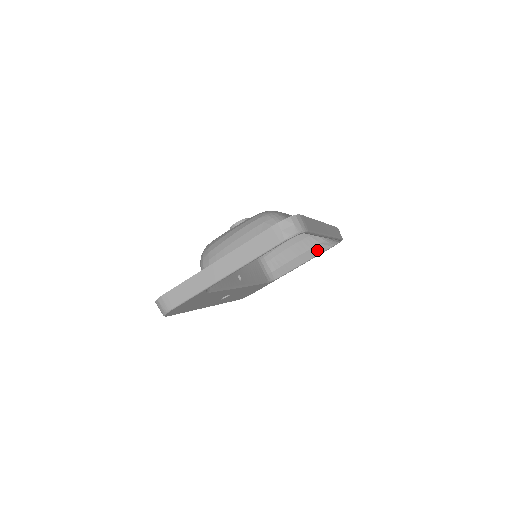
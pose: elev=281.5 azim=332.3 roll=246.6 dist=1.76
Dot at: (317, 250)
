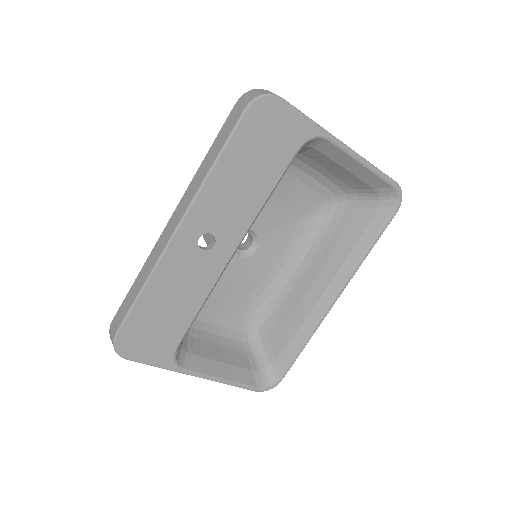
Dot at: (243, 376)
